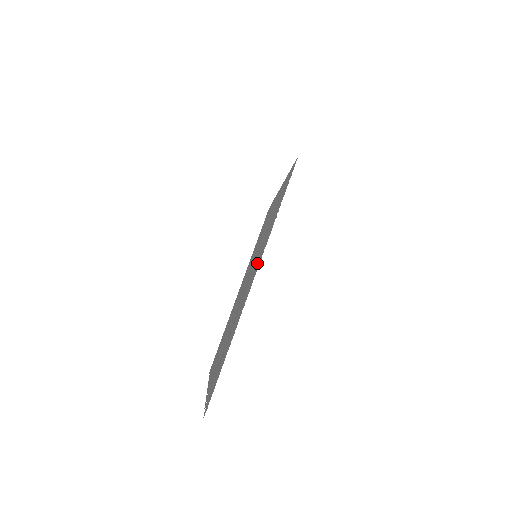
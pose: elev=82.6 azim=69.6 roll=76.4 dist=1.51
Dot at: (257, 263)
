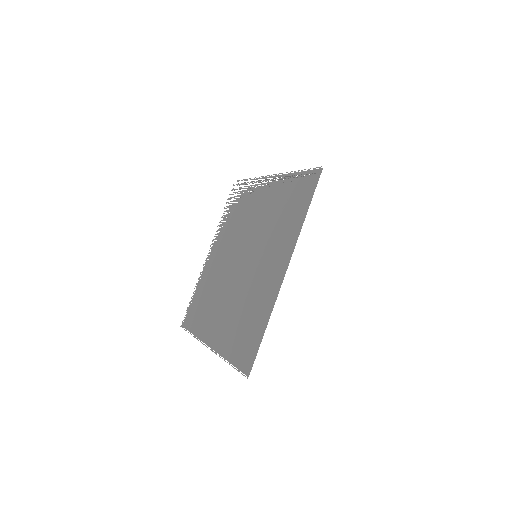
Dot at: (220, 333)
